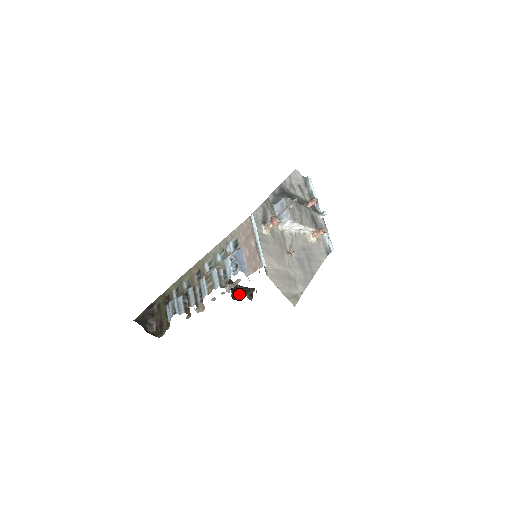
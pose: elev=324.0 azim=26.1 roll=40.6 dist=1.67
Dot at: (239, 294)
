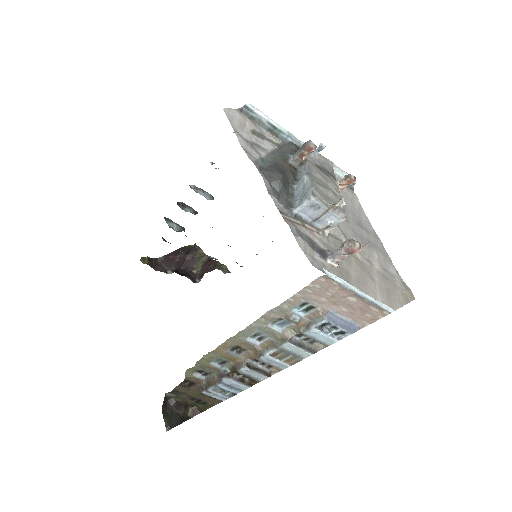
Dot at: (194, 270)
